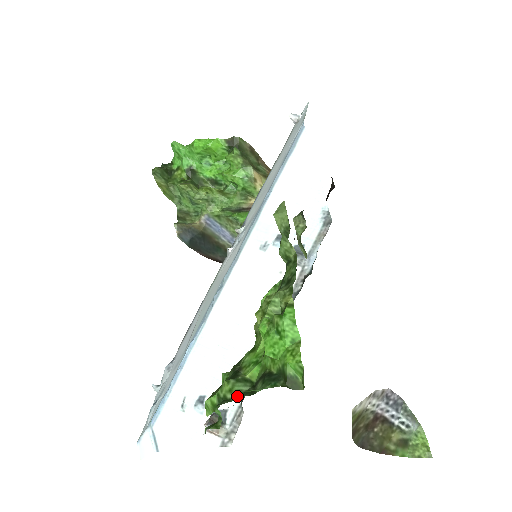
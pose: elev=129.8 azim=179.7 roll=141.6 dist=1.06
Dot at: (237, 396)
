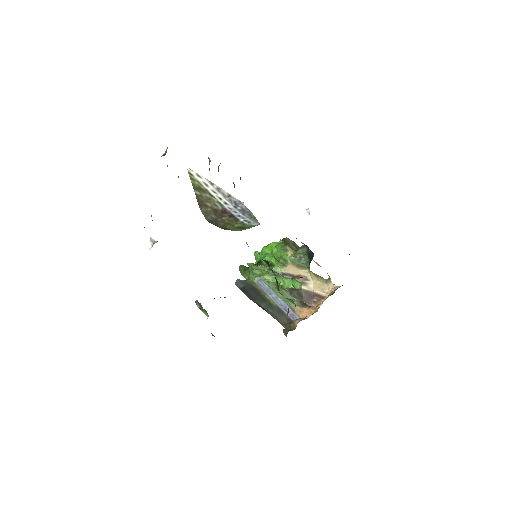
Dot at: occluded
